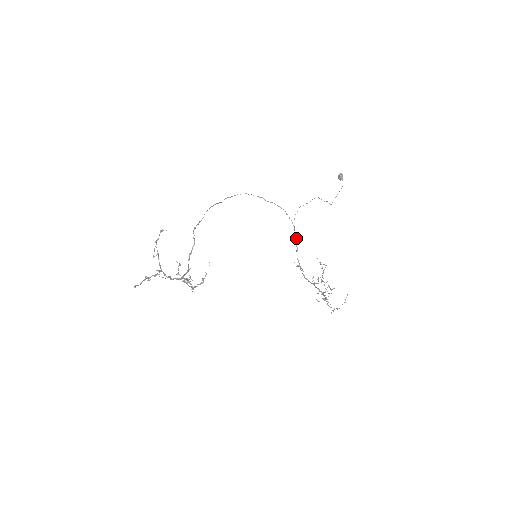
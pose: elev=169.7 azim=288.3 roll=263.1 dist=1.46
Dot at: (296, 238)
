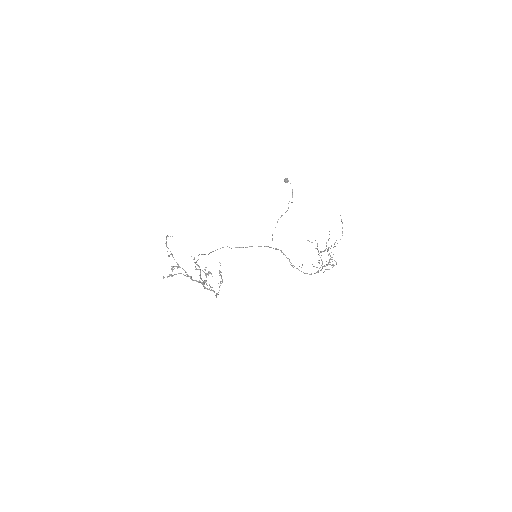
Dot at: occluded
